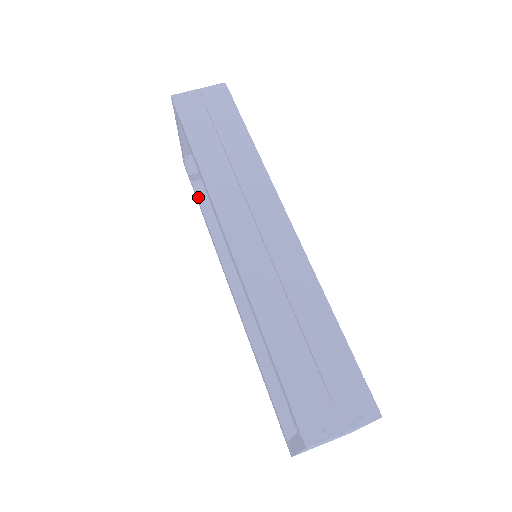
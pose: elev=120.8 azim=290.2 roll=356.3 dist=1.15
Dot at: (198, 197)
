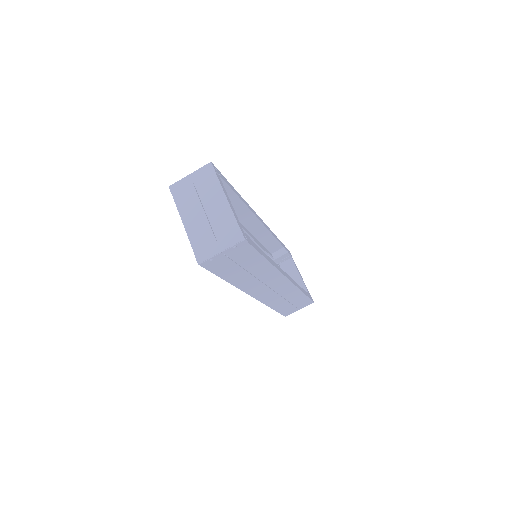
Dot at: occluded
